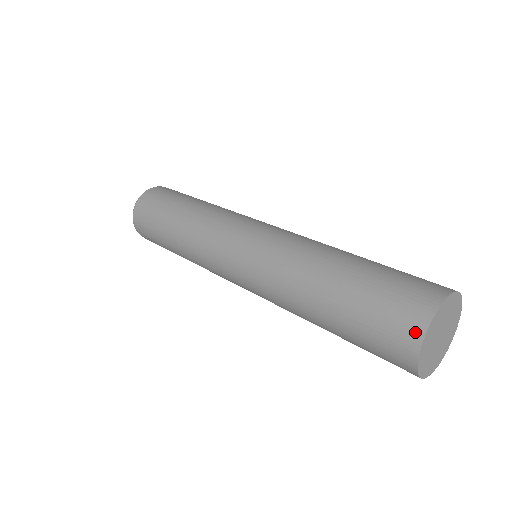
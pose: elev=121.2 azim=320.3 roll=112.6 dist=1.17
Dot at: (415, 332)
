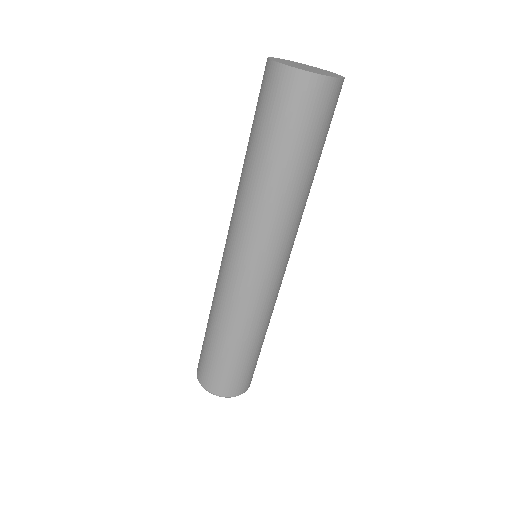
Dot at: (266, 67)
